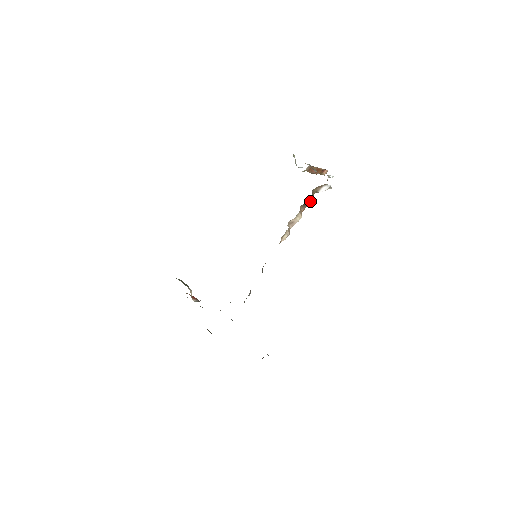
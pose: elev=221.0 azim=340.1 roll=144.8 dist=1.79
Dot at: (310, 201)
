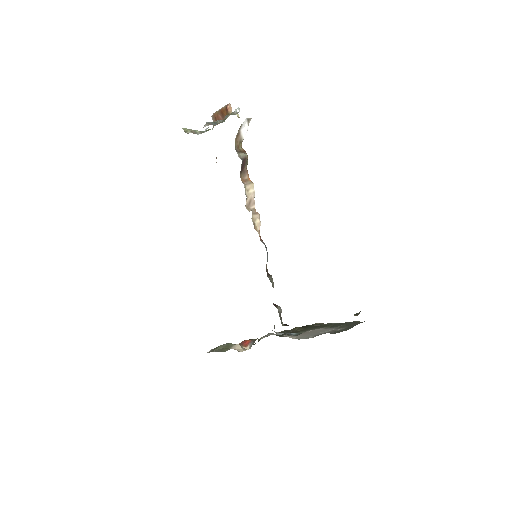
Dot at: (244, 161)
